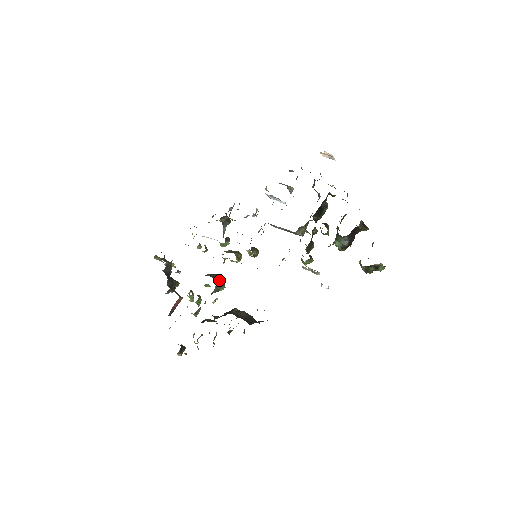
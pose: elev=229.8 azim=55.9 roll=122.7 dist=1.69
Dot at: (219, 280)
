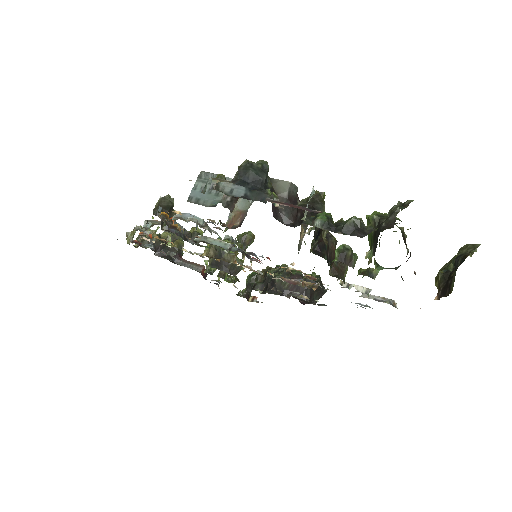
Dot at: (230, 265)
